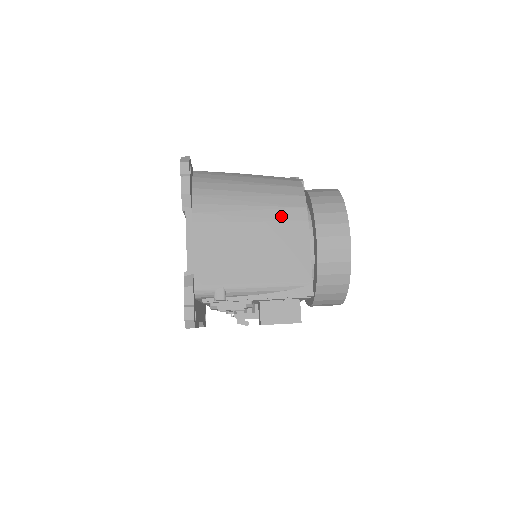
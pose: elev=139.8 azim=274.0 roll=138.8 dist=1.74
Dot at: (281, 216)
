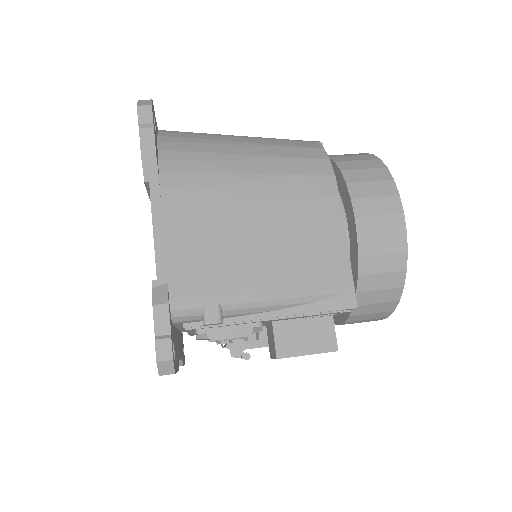
Dot at: (298, 188)
